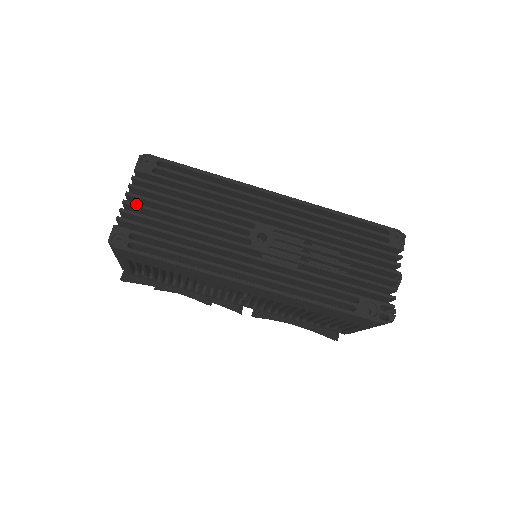
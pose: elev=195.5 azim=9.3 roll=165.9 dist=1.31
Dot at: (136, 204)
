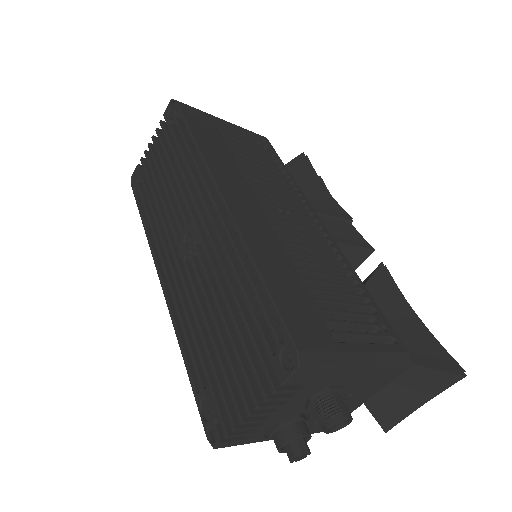
Dot at: (151, 151)
